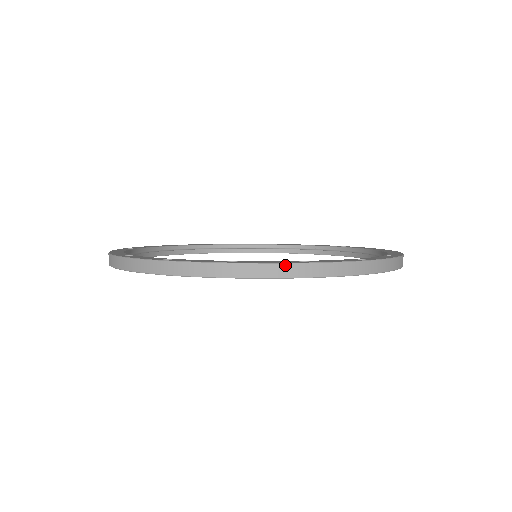
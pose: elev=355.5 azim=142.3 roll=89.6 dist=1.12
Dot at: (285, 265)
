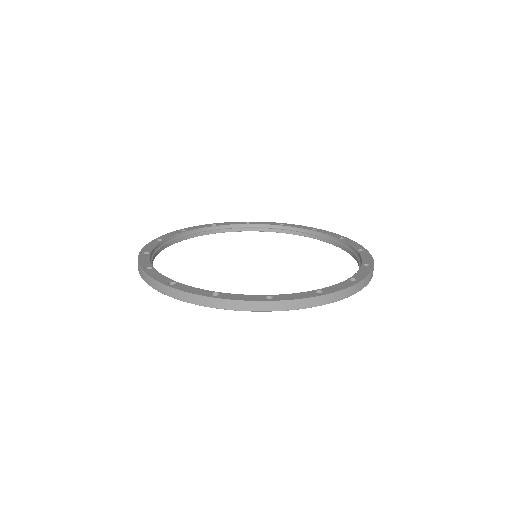
Dot at: (196, 296)
